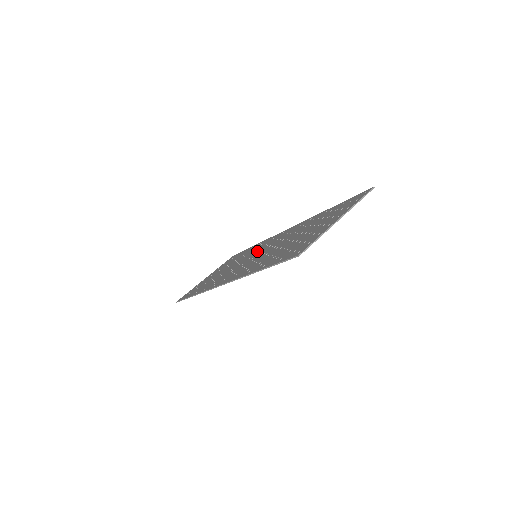
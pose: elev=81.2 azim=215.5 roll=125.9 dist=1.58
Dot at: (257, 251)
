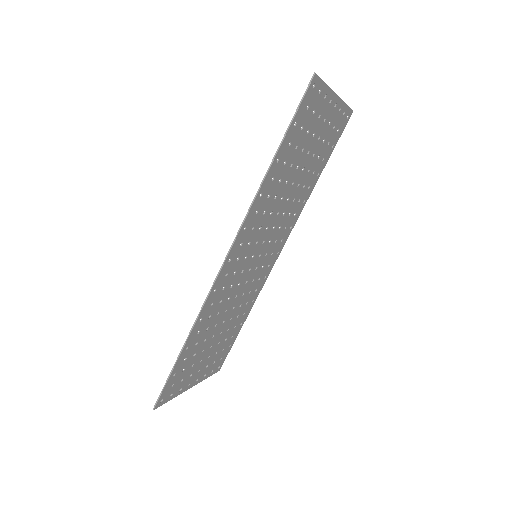
Dot at: (254, 270)
